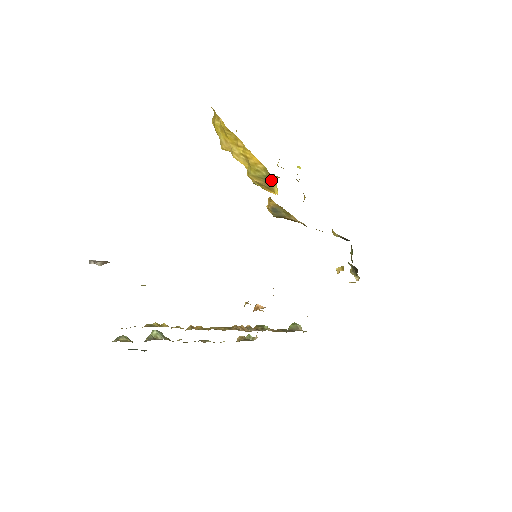
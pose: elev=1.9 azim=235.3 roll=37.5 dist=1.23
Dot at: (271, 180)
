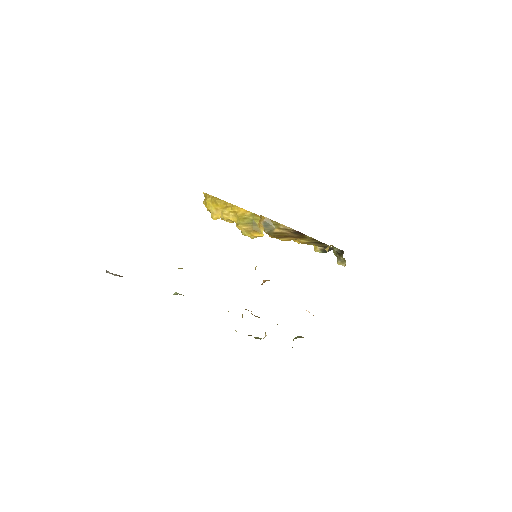
Dot at: (257, 223)
